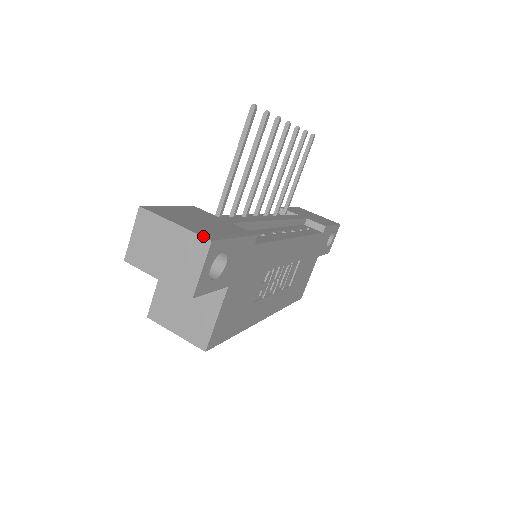
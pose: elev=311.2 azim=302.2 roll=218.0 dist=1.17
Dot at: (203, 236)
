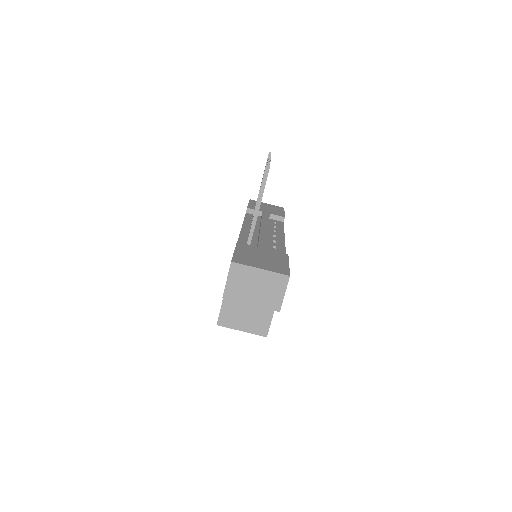
Dot at: (283, 274)
